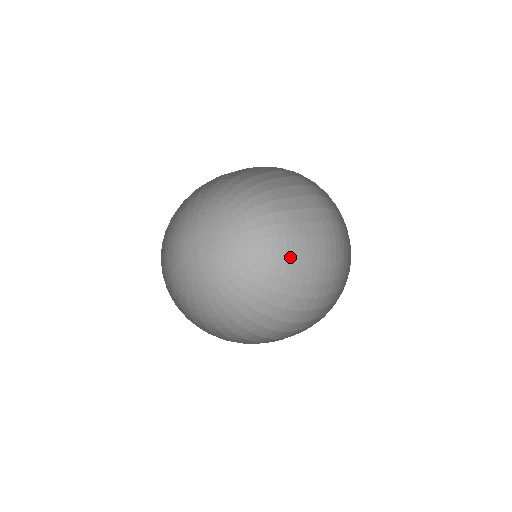
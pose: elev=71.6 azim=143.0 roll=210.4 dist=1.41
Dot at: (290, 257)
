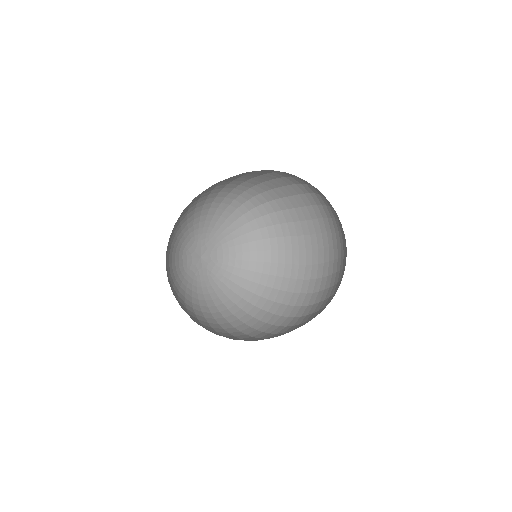
Dot at: (289, 242)
